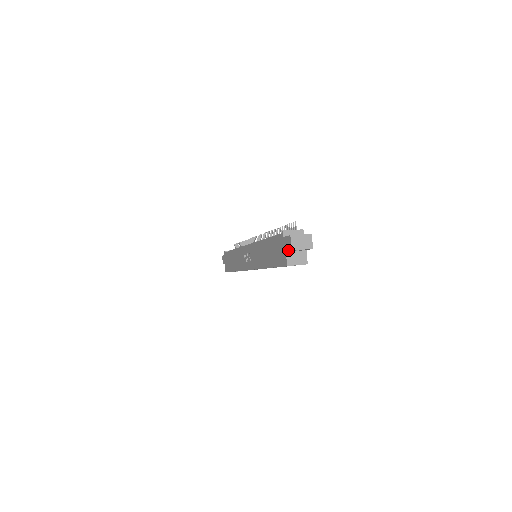
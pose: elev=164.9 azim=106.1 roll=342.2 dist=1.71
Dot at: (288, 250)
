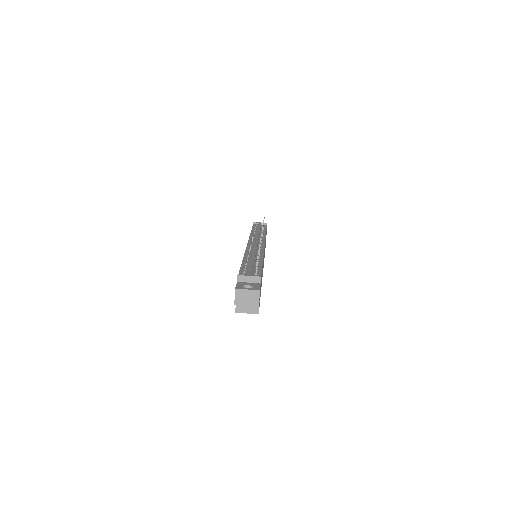
Dot at: occluded
